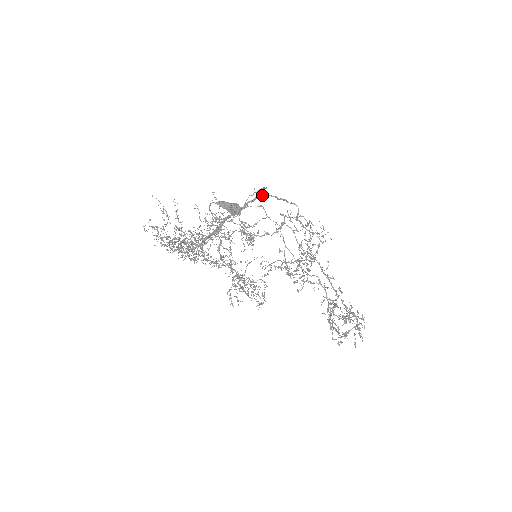
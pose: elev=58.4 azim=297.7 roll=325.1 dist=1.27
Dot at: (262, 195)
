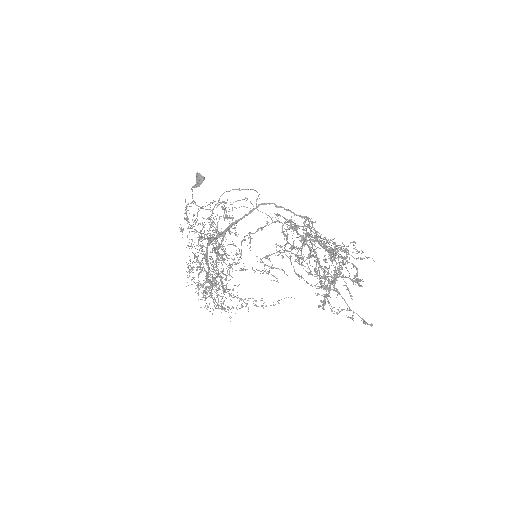
Dot at: (259, 204)
